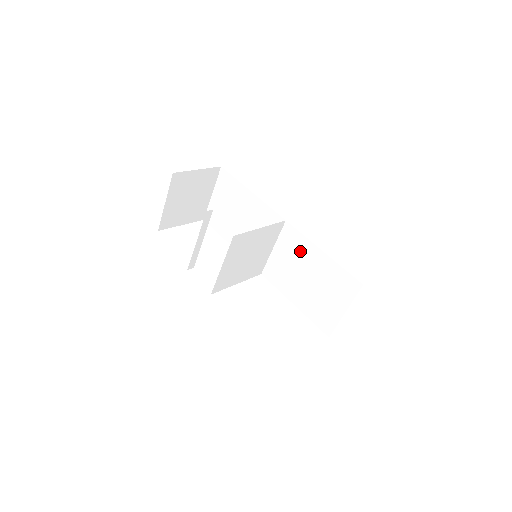
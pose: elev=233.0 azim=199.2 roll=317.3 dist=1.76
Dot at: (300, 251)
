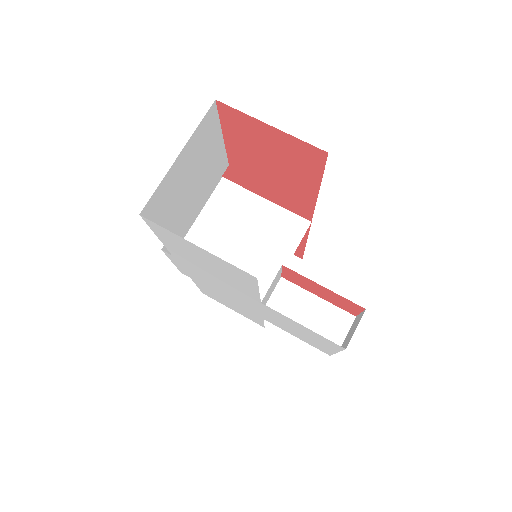
Dot at: occluded
